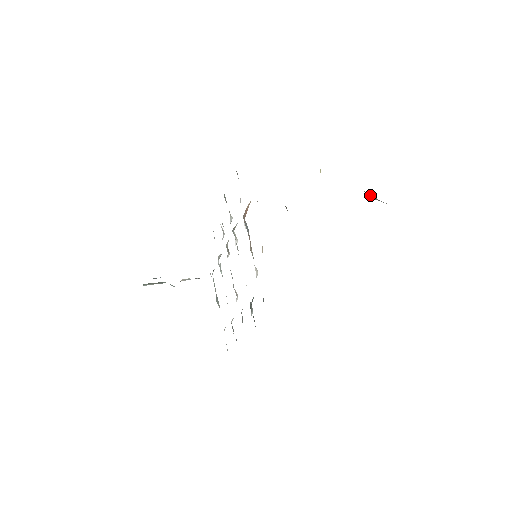
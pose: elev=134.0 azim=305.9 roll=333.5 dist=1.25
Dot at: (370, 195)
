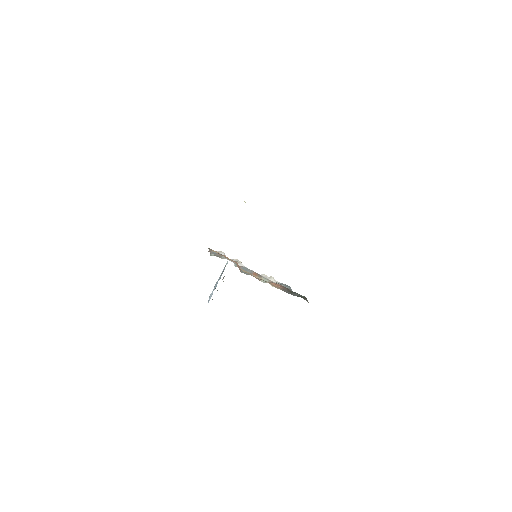
Dot at: occluded
